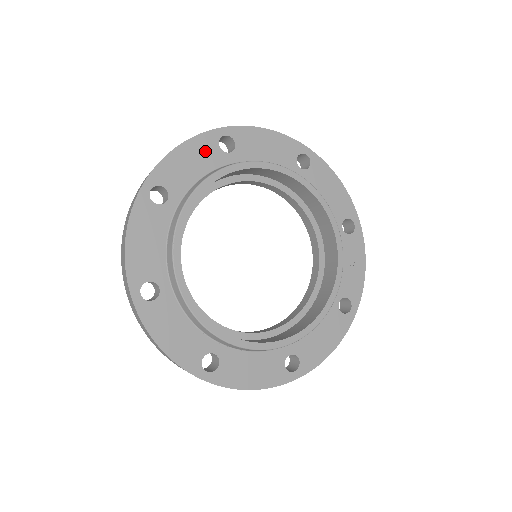
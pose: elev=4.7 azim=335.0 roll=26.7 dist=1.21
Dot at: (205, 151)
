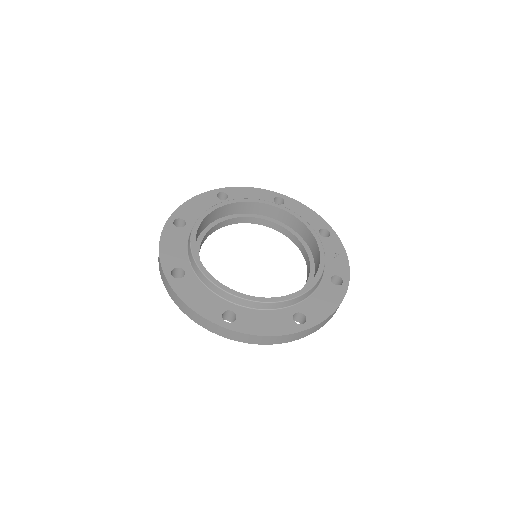
Dot at: (208, 200)
